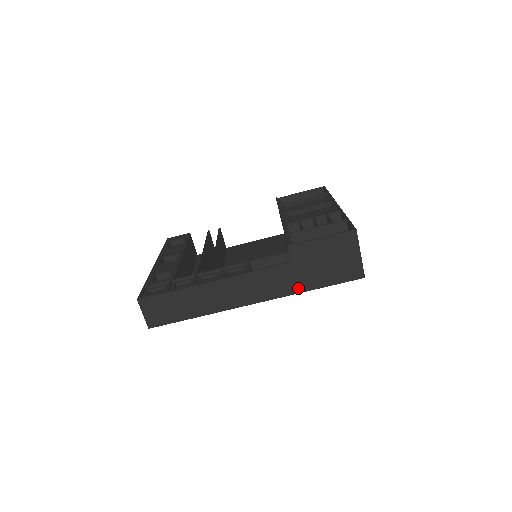
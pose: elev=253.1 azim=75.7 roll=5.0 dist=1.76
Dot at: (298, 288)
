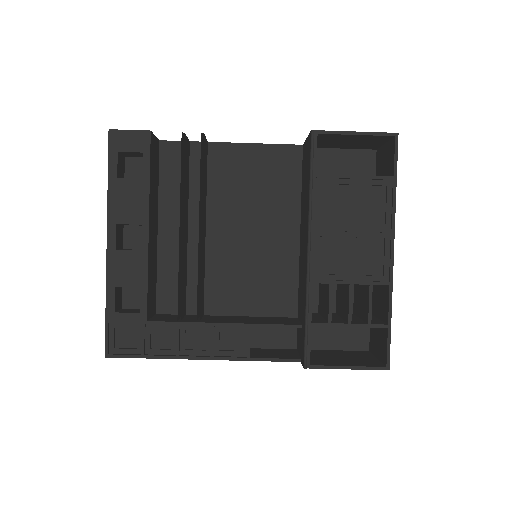
Dot at: occluded
